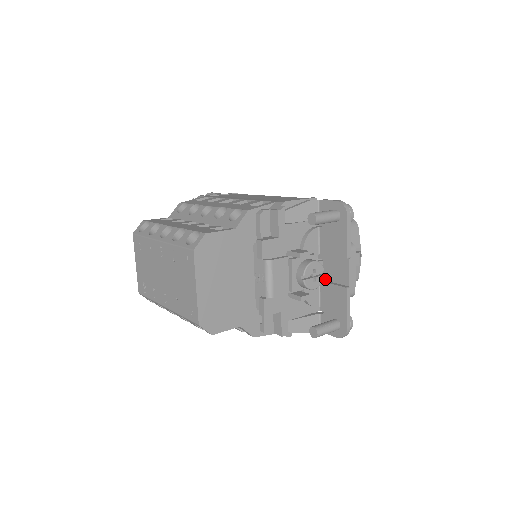
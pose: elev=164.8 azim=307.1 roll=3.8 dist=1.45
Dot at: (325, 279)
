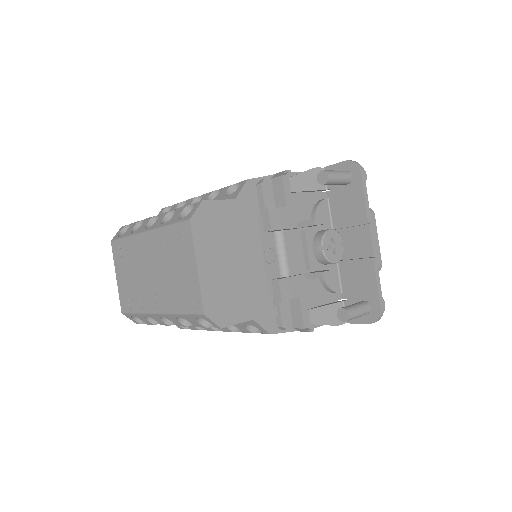
Dot at: (343, 258)
